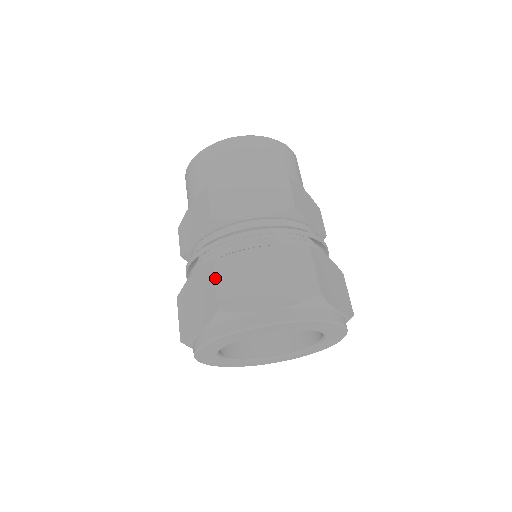
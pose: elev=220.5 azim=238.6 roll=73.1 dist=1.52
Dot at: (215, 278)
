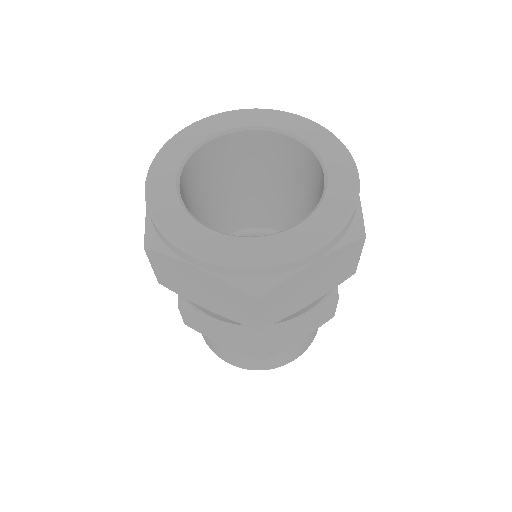
Dot at: occluded
